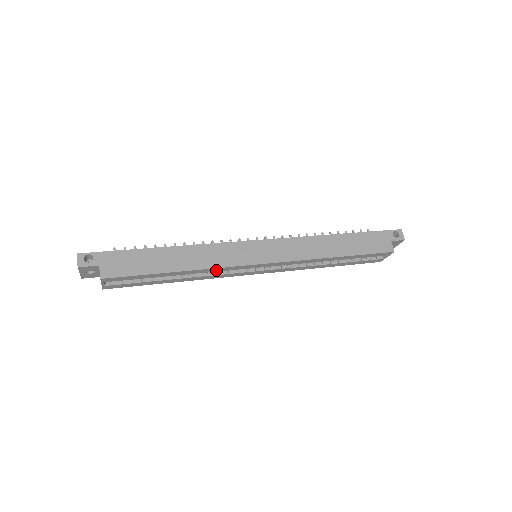
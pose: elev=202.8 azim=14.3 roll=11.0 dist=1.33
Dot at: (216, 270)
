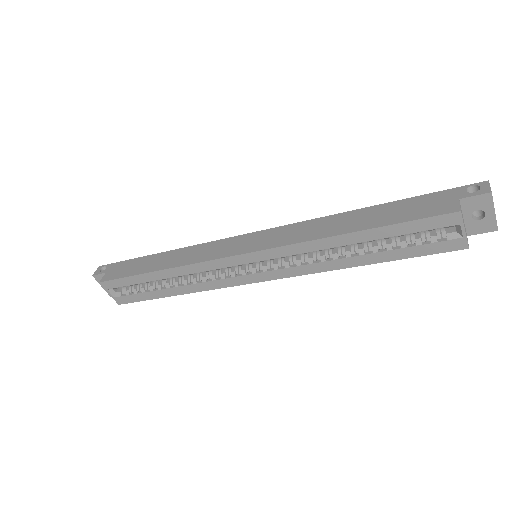
Dot at: (198, 269)
